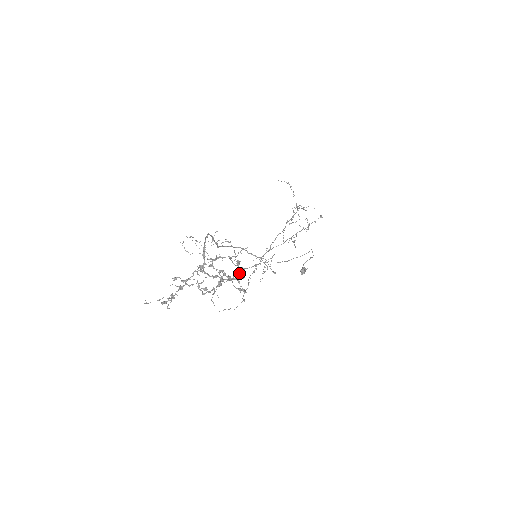
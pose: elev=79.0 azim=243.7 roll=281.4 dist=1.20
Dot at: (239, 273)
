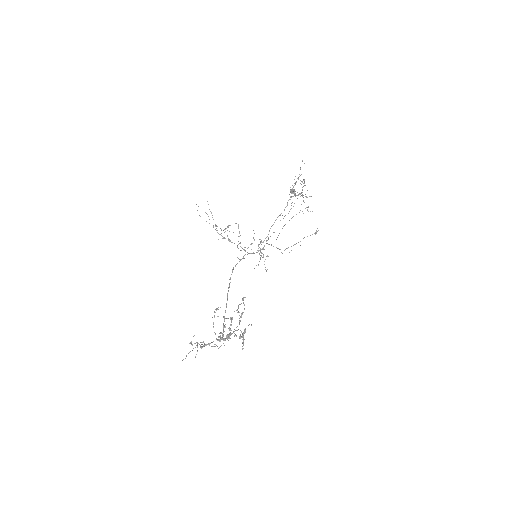
Dot at: (242, 349)
